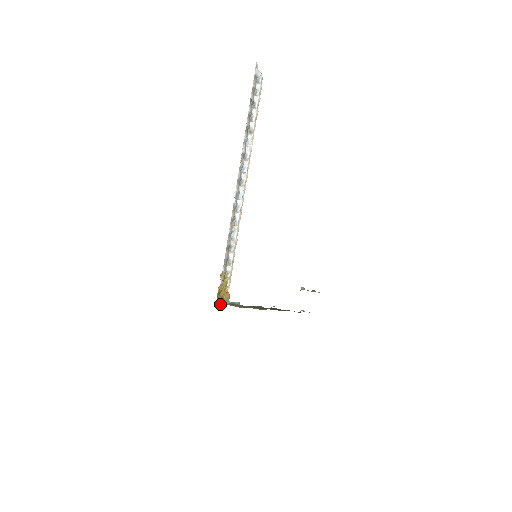
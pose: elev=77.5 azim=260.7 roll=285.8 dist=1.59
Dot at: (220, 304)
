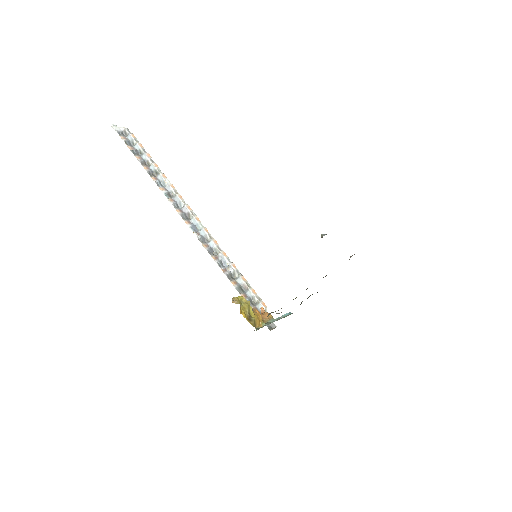
Dot at: occluded
